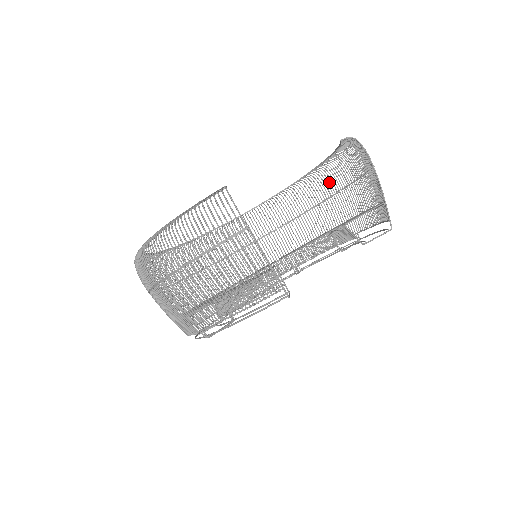
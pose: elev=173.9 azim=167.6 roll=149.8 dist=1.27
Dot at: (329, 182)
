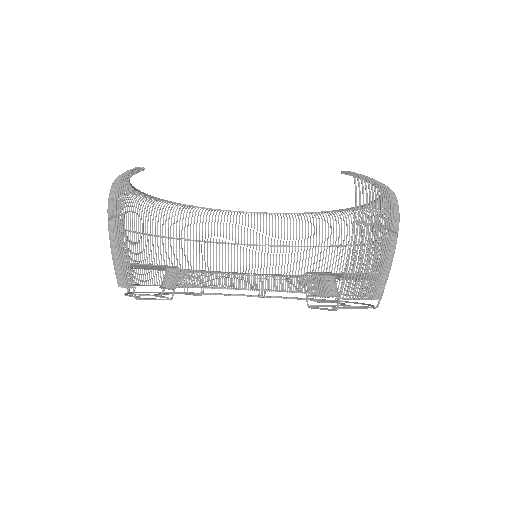
Dot at: occluded
